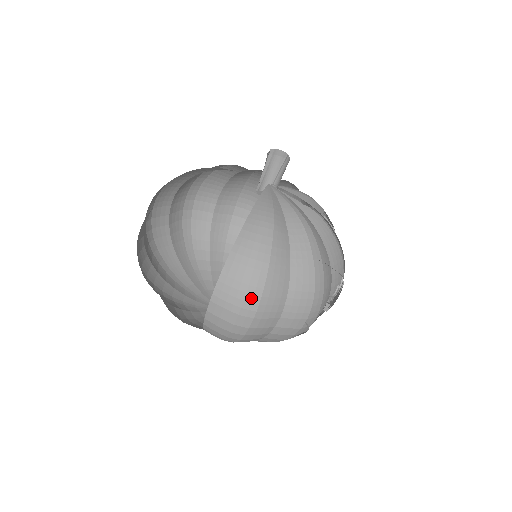
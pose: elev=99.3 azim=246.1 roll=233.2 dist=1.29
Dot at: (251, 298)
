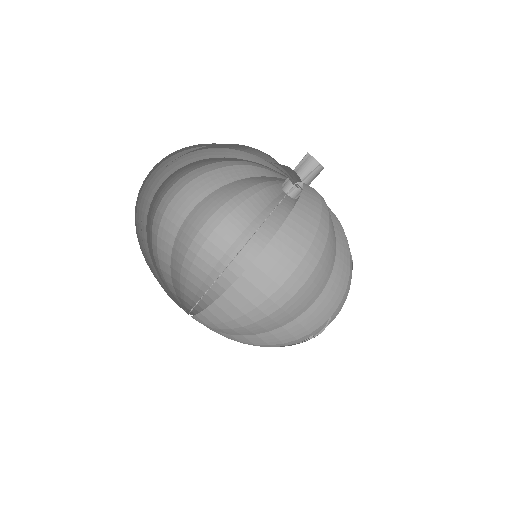
Dot at: (310, 258)
